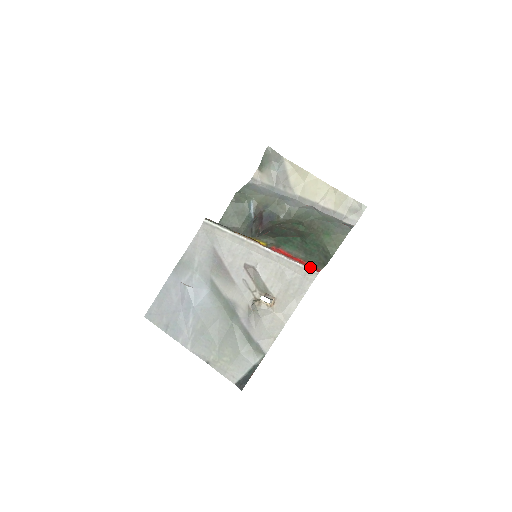
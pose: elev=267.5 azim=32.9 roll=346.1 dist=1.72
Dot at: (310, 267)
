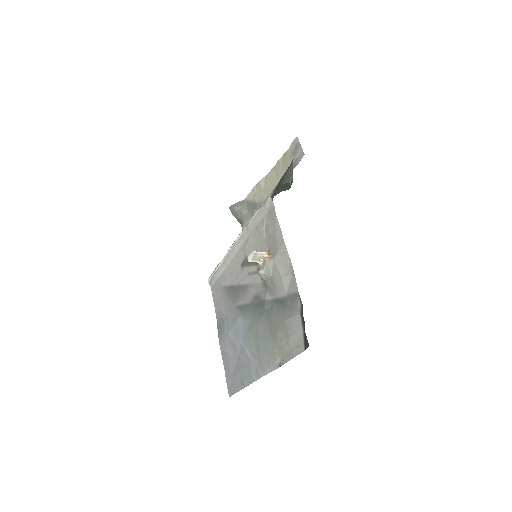
Dot at: occluded
